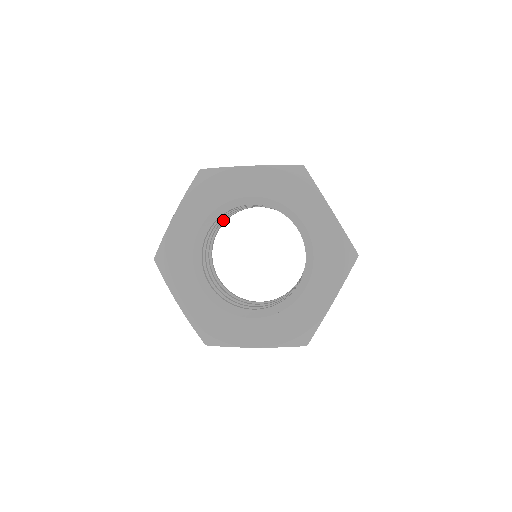
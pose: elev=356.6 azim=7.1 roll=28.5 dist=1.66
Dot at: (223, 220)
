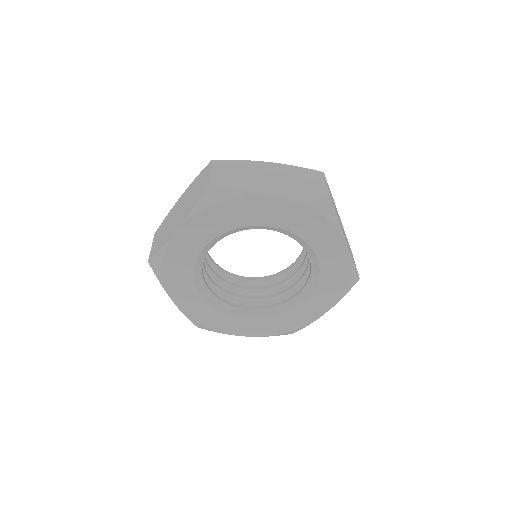
Dot at: occluded
